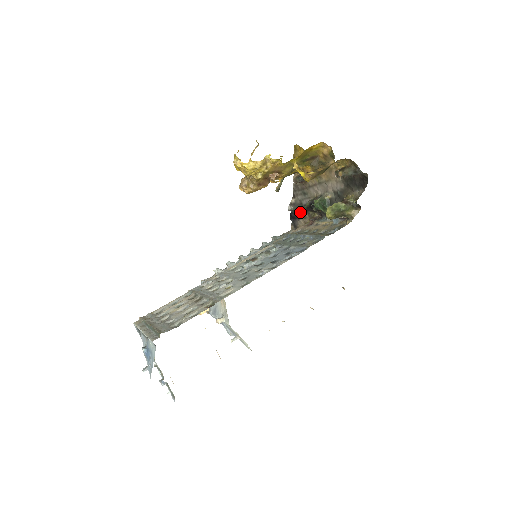
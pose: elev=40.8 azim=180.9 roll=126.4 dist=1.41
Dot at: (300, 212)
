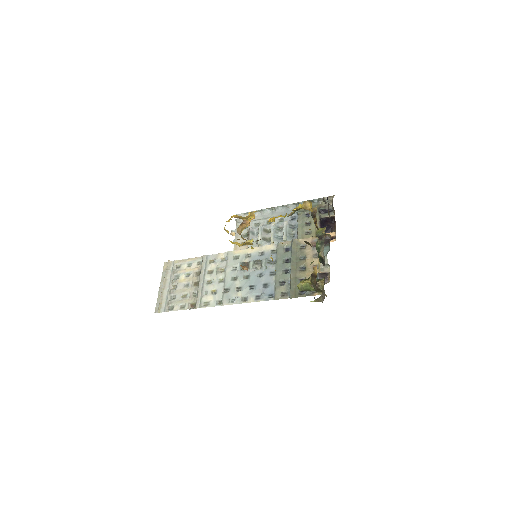
Dot at: occluded
